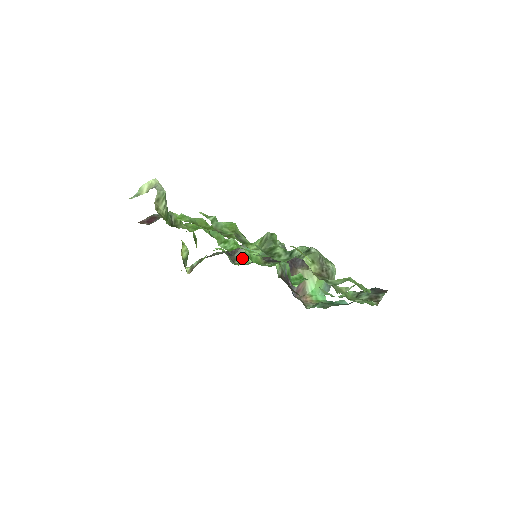
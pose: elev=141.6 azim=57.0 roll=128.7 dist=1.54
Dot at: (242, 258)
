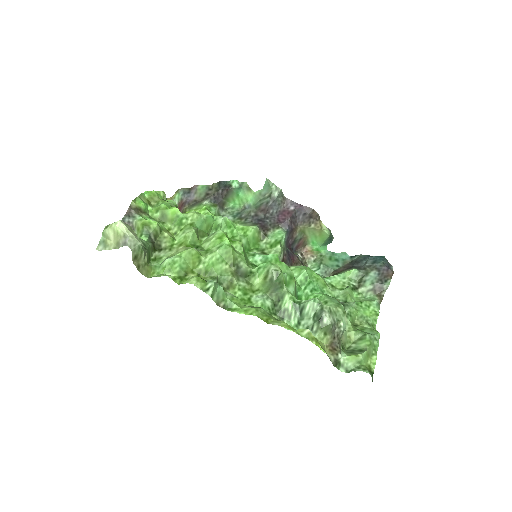
Dot at: (231, 201)
